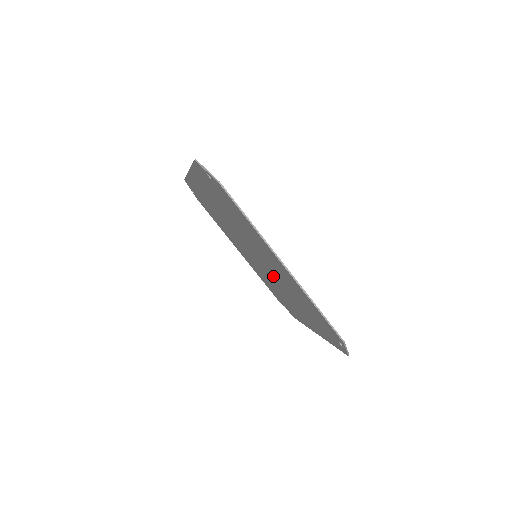
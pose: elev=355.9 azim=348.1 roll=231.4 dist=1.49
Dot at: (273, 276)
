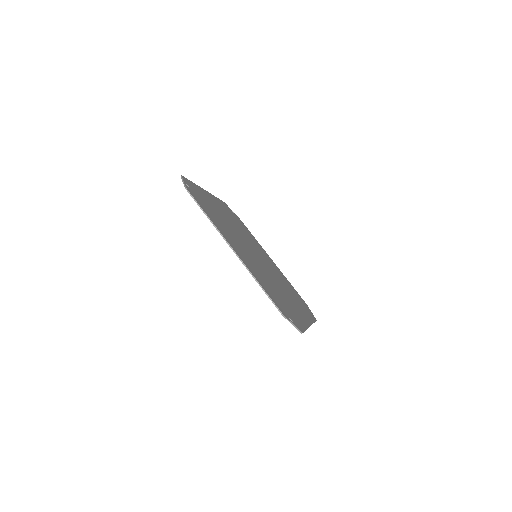
Dot at: occluded
